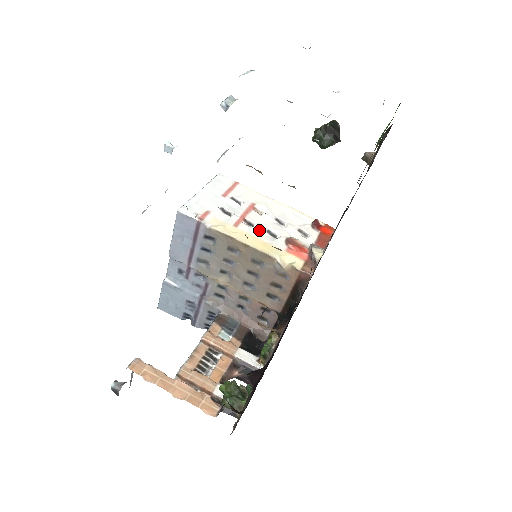
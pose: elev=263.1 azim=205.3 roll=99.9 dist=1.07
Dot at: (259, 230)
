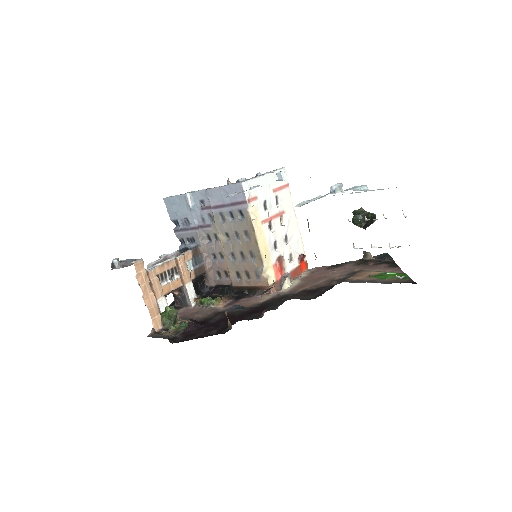
Dot at: (272, 237)
